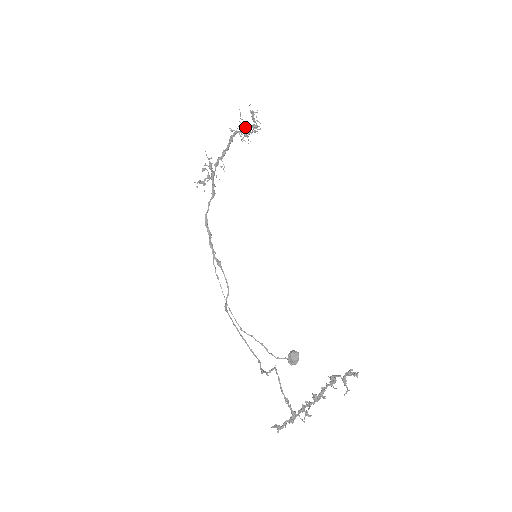
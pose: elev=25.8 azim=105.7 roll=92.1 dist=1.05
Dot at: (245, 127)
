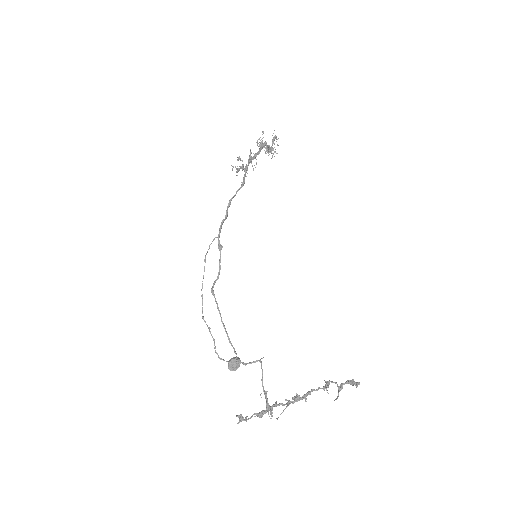
Dot at: occluded
